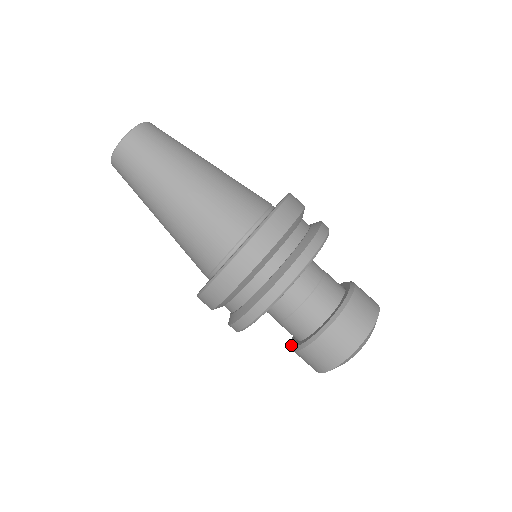
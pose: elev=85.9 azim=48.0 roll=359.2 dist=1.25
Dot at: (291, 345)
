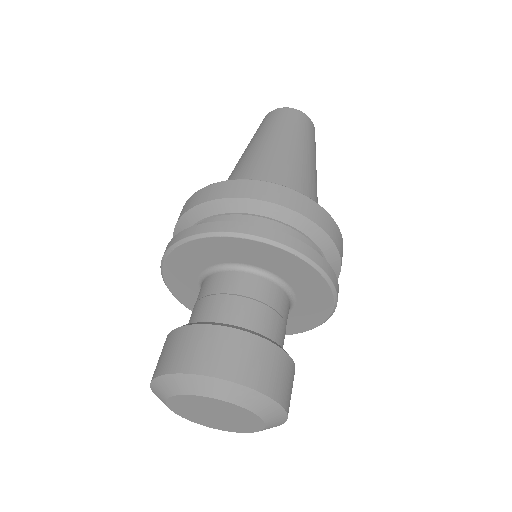
Dot at: occluded
